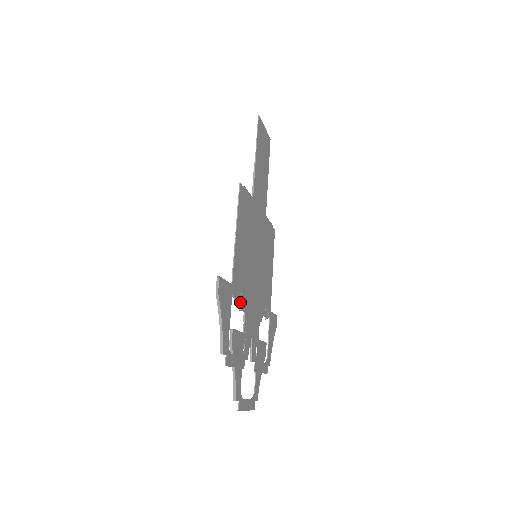
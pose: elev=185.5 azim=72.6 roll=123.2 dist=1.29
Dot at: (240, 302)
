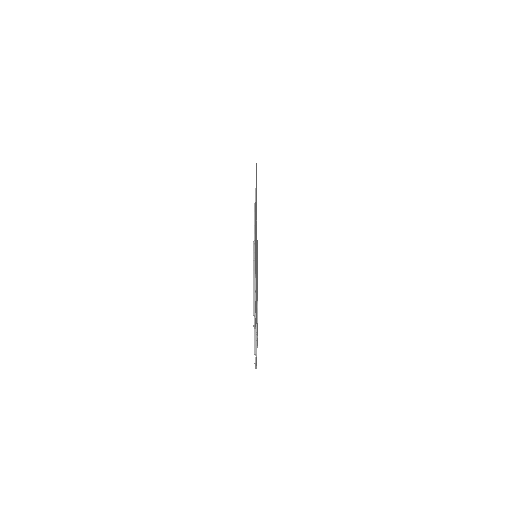
Dot at: occluded
